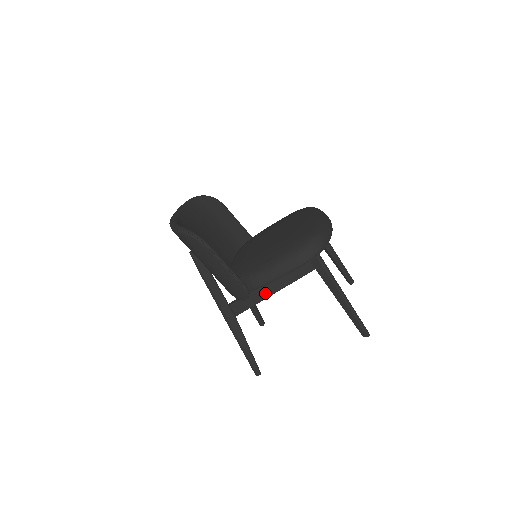
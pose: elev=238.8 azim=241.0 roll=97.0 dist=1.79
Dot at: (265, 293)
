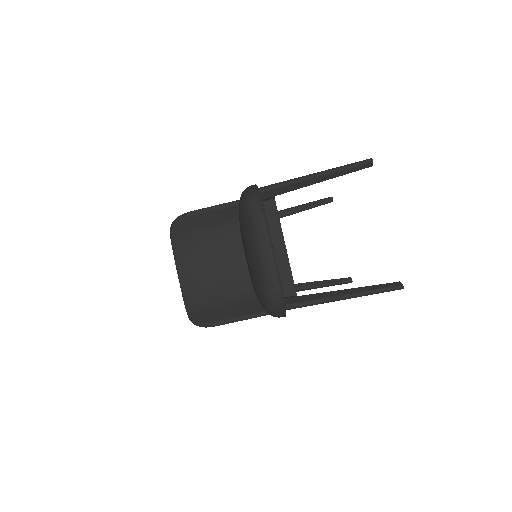
Dot at: occluded
